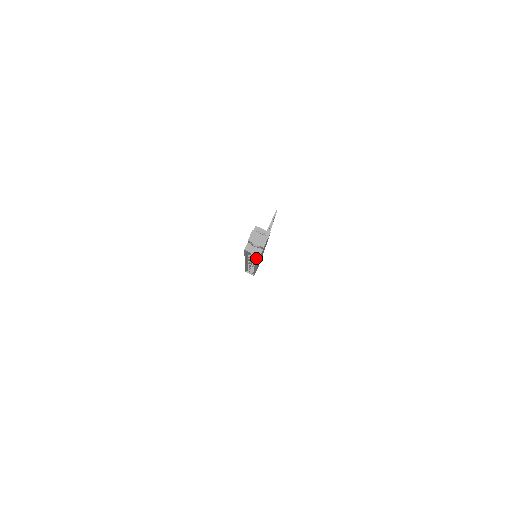
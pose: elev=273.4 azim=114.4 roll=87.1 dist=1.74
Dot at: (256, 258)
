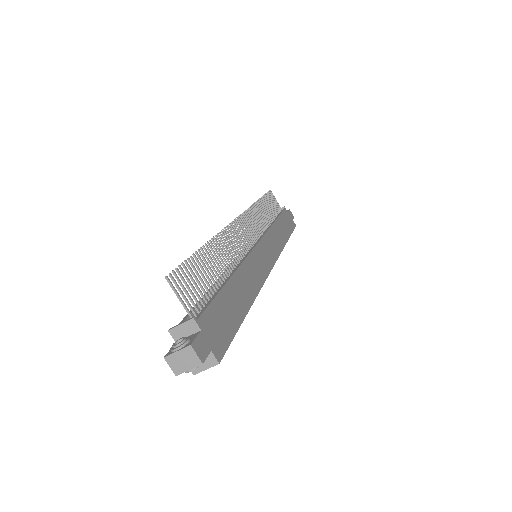
Dot at: occluded
